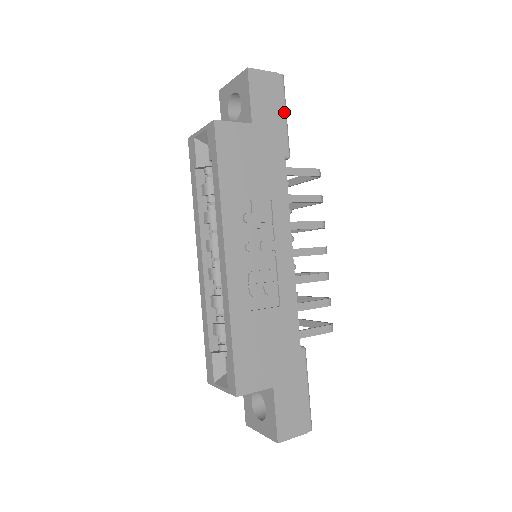
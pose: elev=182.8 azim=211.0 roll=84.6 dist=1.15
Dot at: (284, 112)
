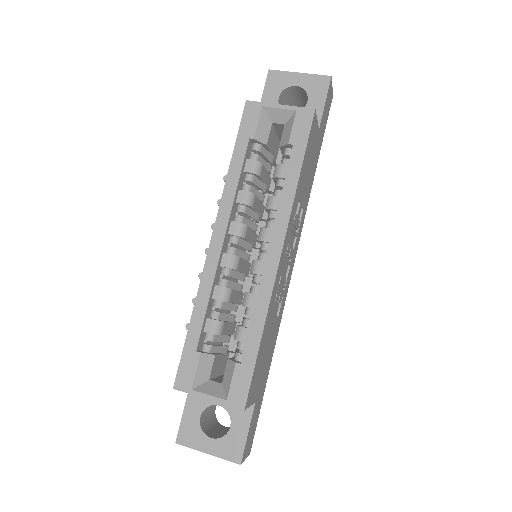
Dot at: occluded
